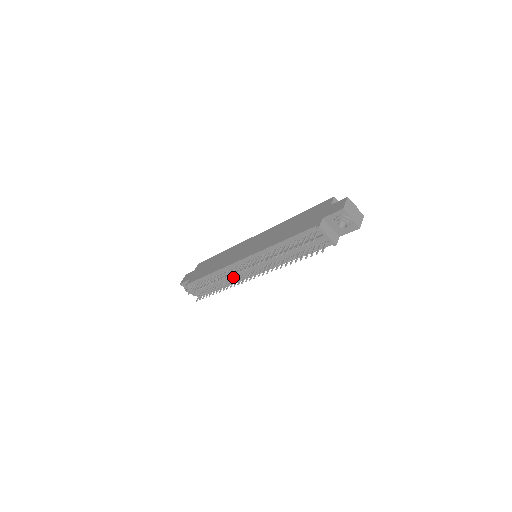
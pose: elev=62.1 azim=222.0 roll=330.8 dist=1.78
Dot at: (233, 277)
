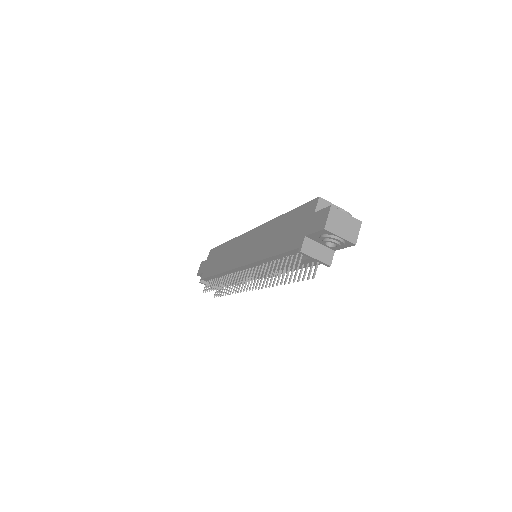
Dot at: occluded
